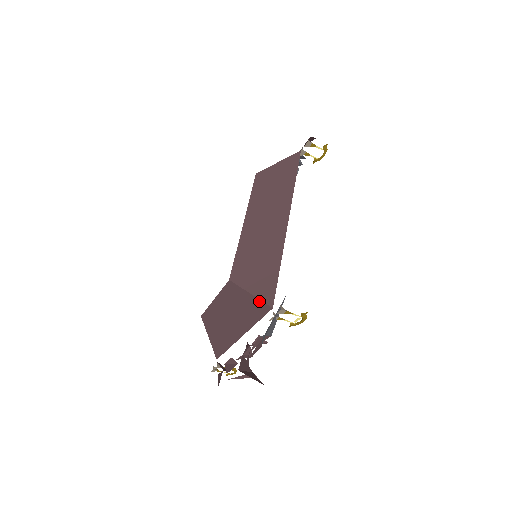
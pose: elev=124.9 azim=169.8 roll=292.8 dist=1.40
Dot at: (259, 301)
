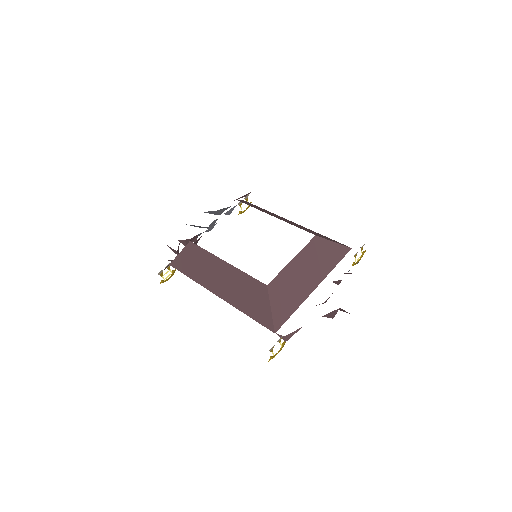
Dot at: (341, 246)
